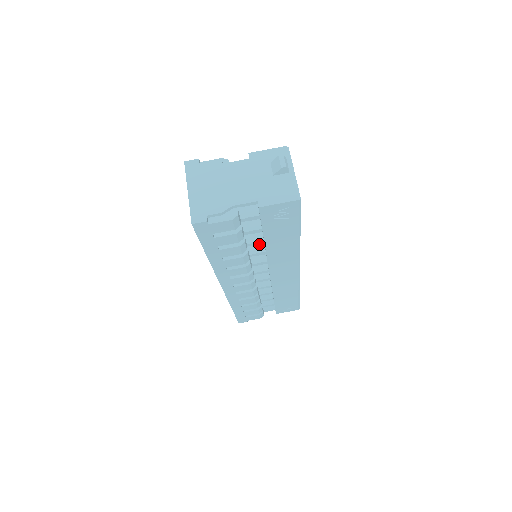
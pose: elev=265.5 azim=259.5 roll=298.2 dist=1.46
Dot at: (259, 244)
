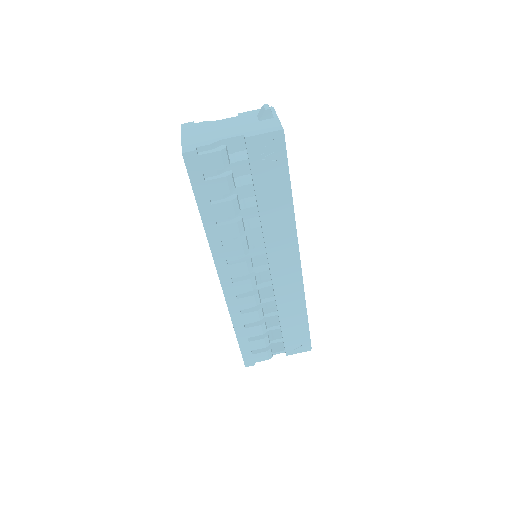
Dot at: occluded
